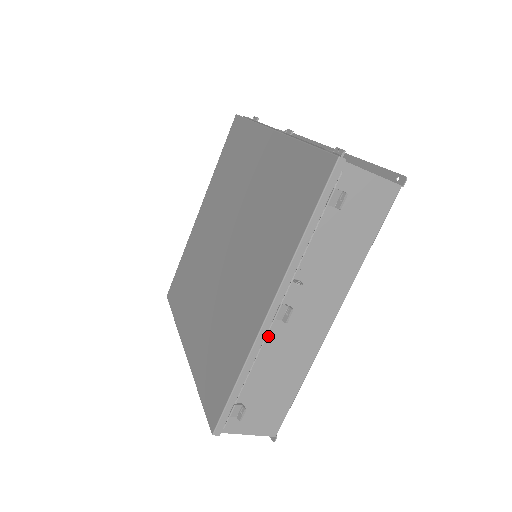
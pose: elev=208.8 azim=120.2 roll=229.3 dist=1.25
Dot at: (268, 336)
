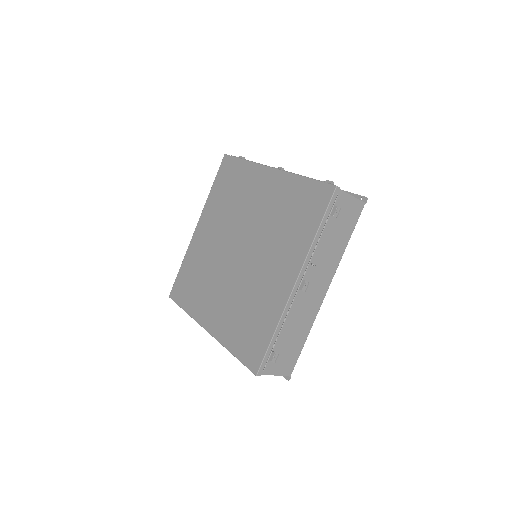
Dot at: (293, 302)
